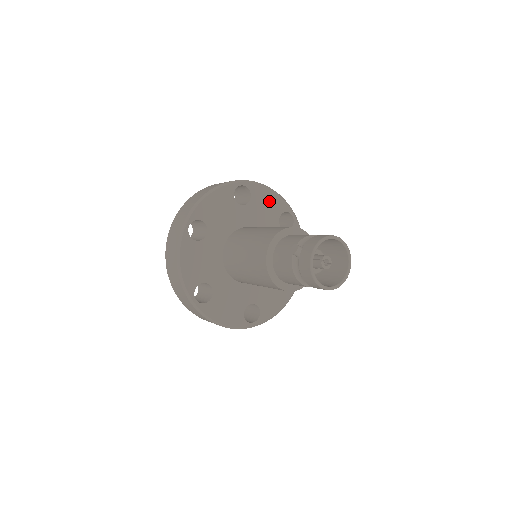
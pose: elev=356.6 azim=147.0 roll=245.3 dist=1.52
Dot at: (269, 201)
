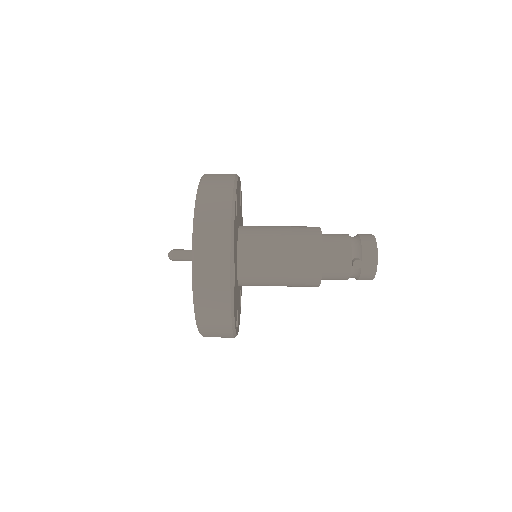
Dot at: (238, 190)
